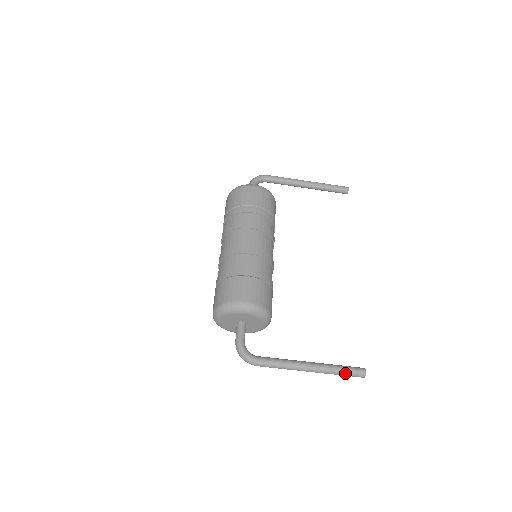
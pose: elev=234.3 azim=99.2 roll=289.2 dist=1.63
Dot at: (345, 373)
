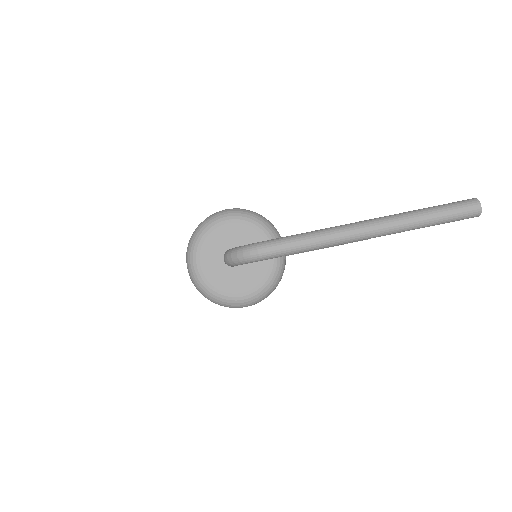
Dot at: (436, 209)
